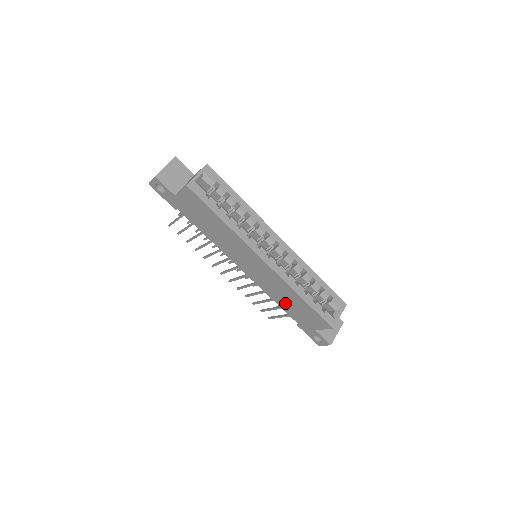
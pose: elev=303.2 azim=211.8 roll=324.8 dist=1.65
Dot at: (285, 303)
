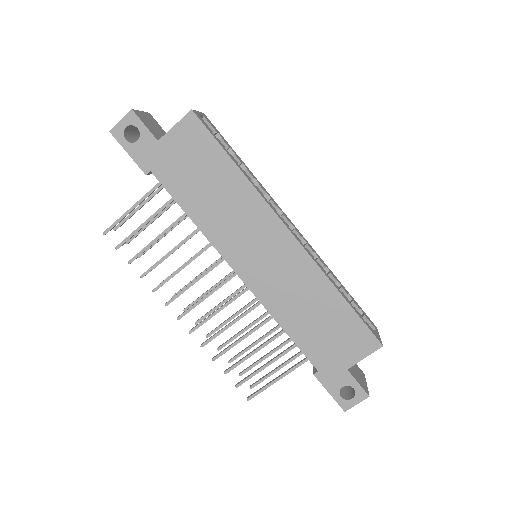
Dot at: (304, 324)
